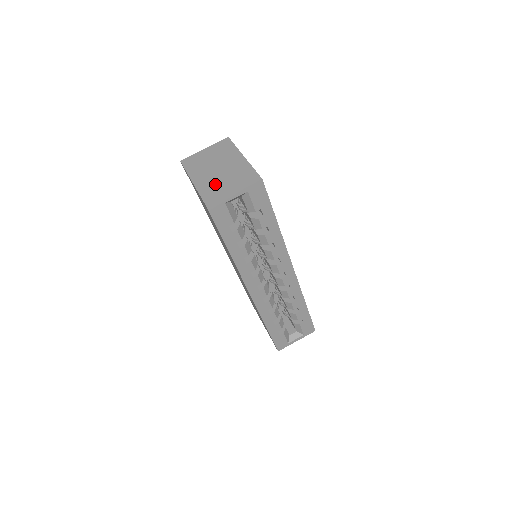
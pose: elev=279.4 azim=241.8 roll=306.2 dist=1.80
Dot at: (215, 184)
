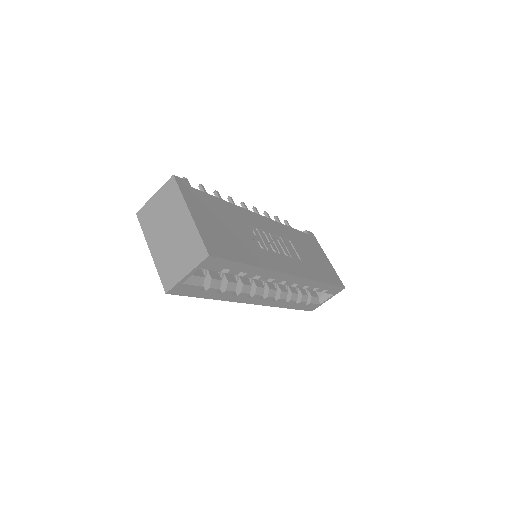
Dot at: (169, 258)
